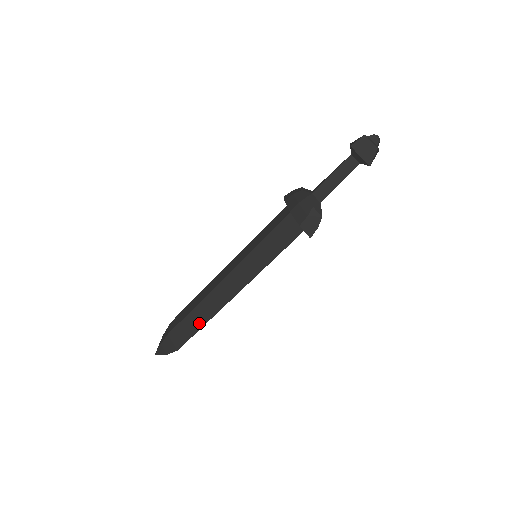
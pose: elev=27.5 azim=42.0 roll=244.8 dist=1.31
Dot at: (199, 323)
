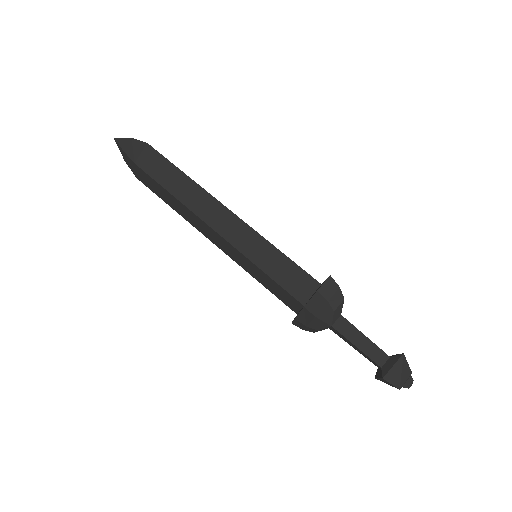
Dot at: (169, 203)
